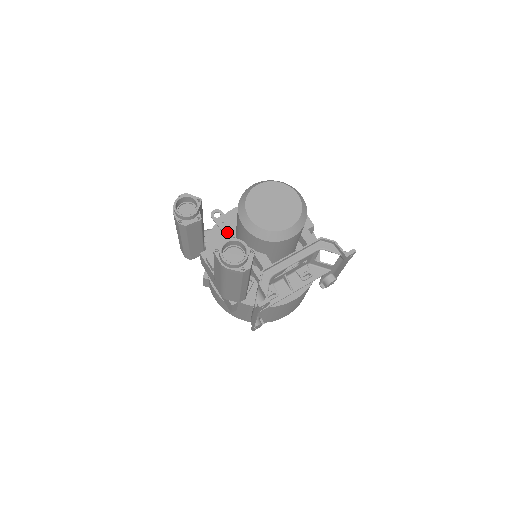
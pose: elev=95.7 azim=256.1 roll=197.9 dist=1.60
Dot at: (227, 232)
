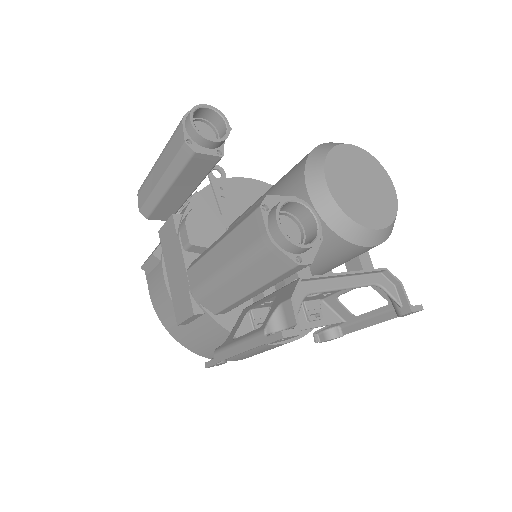
Dot at: (223, 203)
